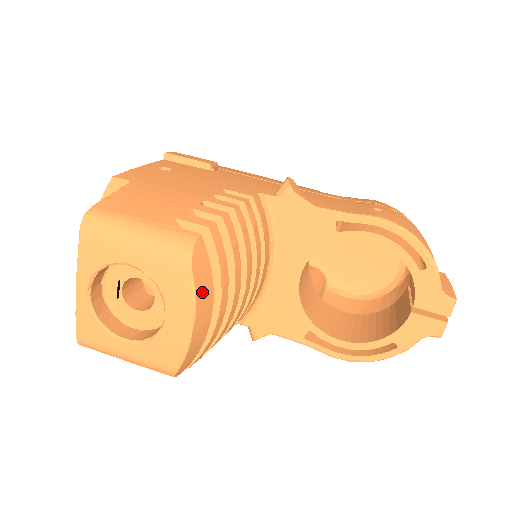
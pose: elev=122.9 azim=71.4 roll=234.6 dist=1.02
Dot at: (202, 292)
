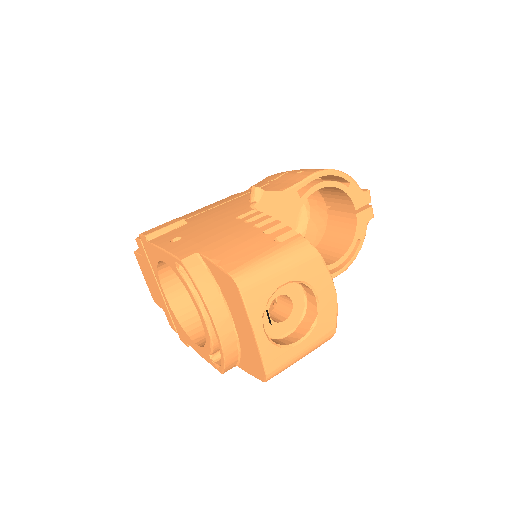
Dot at: occluded
